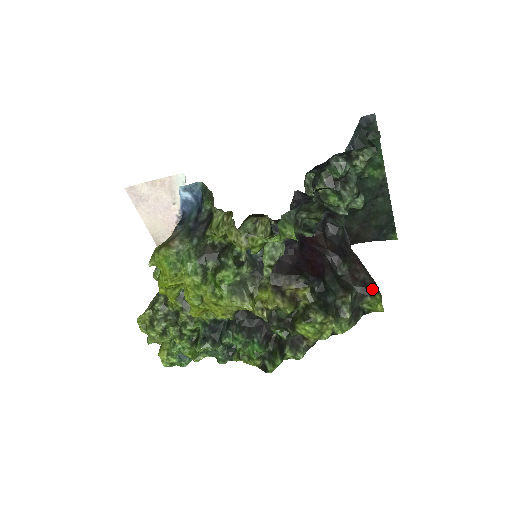
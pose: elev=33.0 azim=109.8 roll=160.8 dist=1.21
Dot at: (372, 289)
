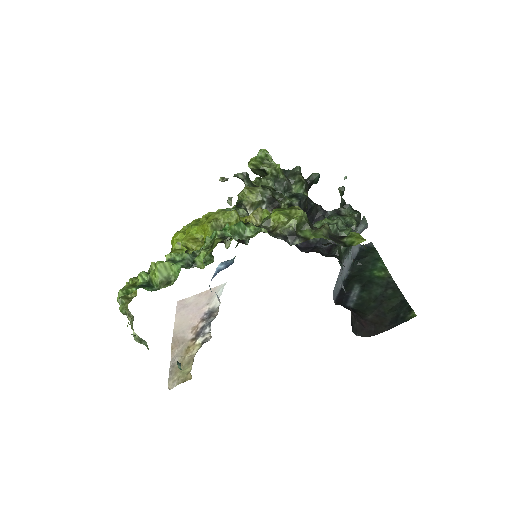
Dot at: occluded
